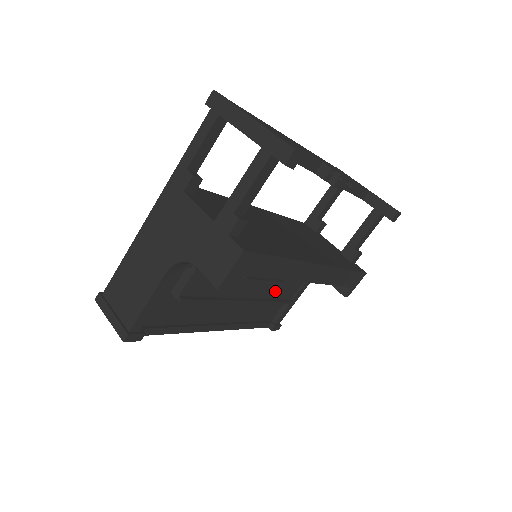
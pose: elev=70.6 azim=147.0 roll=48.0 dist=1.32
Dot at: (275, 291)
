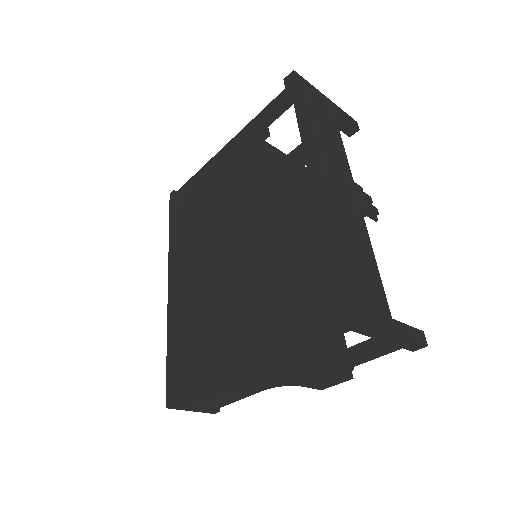
Dot at: occluded
